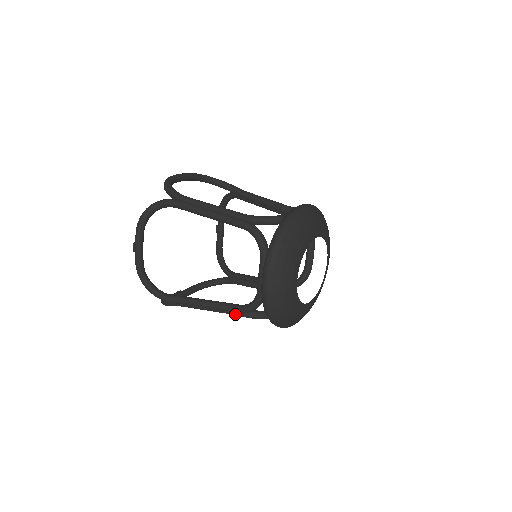
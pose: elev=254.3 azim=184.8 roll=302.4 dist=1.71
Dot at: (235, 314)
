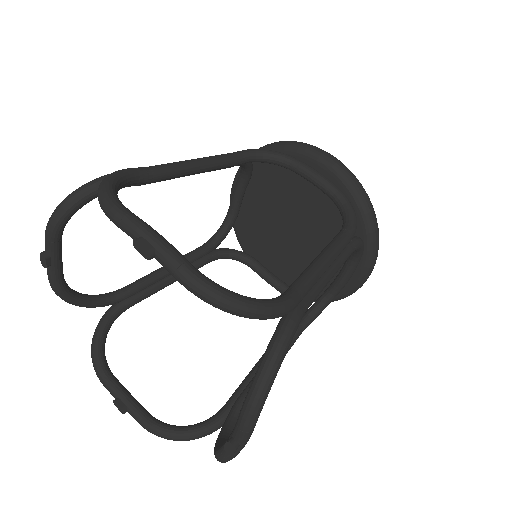
Dot at: (352, 247)
